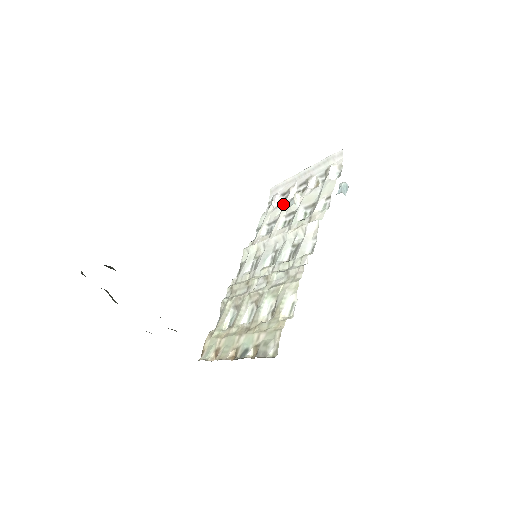
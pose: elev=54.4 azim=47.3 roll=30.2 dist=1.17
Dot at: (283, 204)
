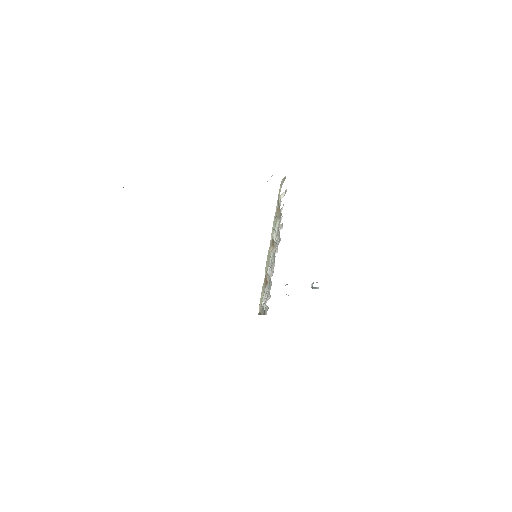
Dot at: occluded
